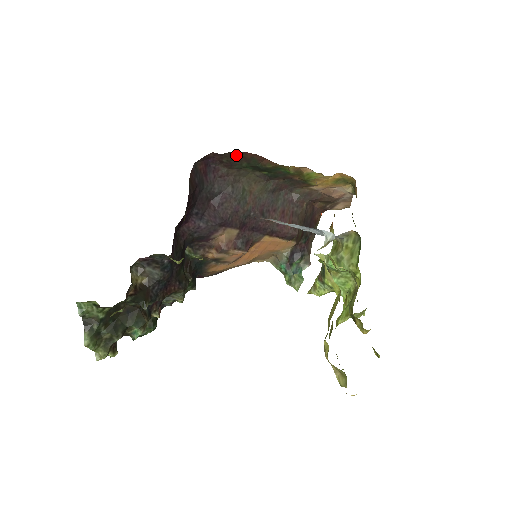
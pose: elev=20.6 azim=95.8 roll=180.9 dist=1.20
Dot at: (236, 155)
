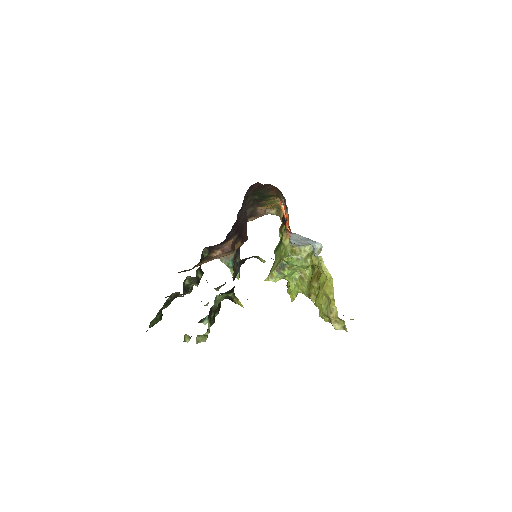
Dot at: (265, 186)
